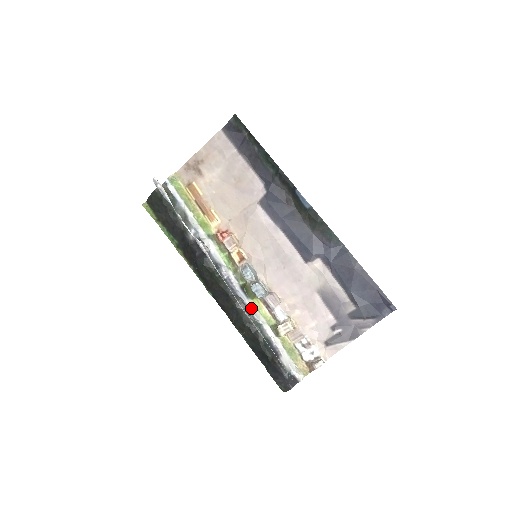
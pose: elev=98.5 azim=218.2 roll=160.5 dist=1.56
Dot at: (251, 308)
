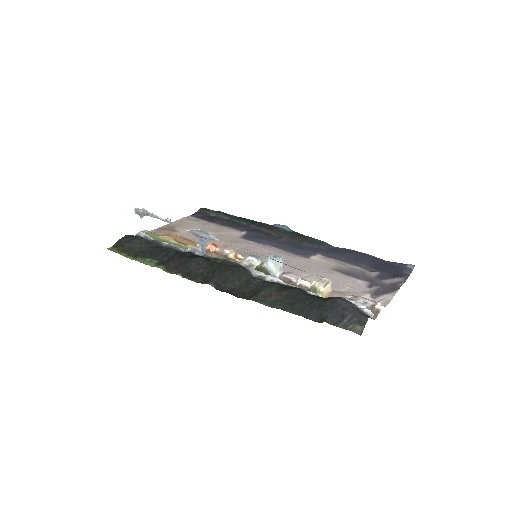
Dot at: (272, 276)
